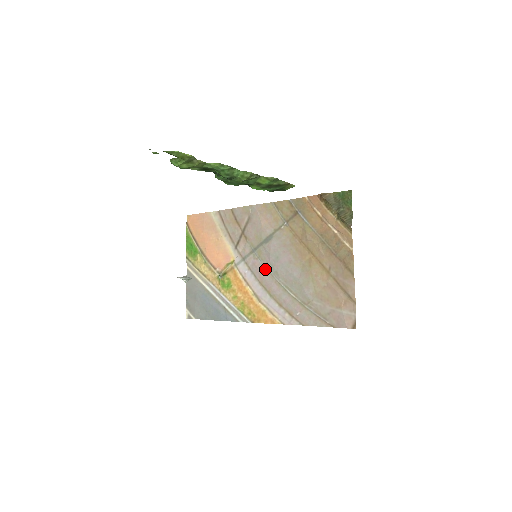
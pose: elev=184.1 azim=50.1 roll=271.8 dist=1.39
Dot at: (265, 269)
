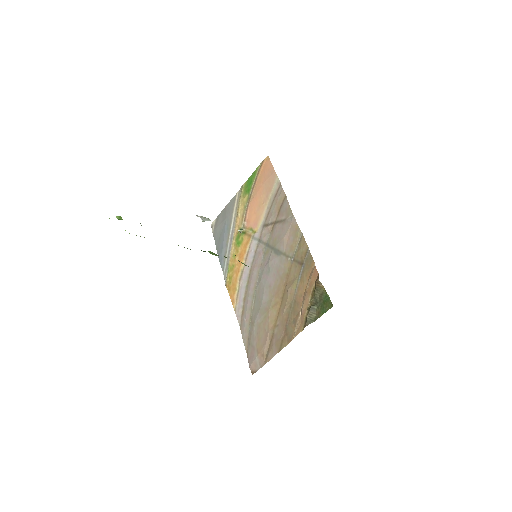
Dot at: (260, 266)
